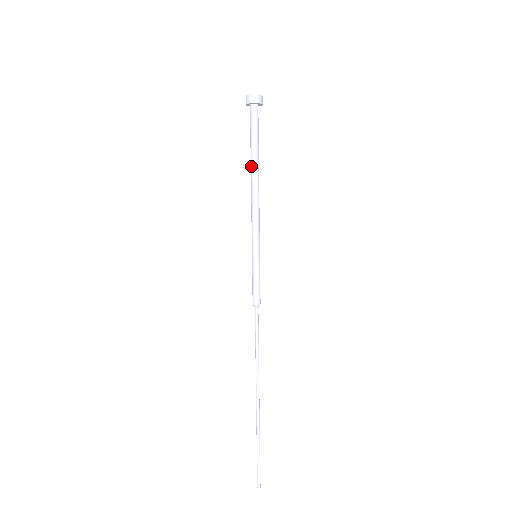
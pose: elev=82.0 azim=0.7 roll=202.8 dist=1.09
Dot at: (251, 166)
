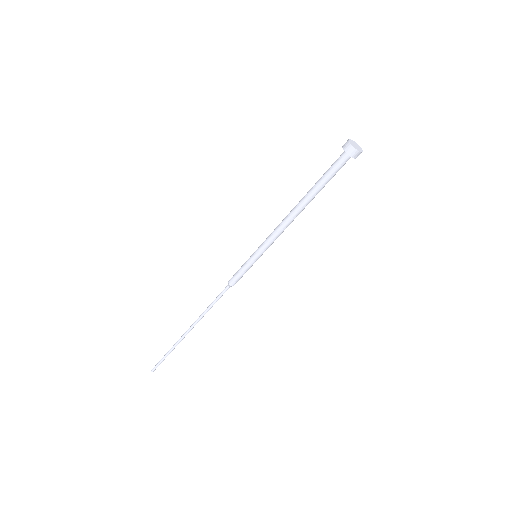
Dot at: (309, 200)
